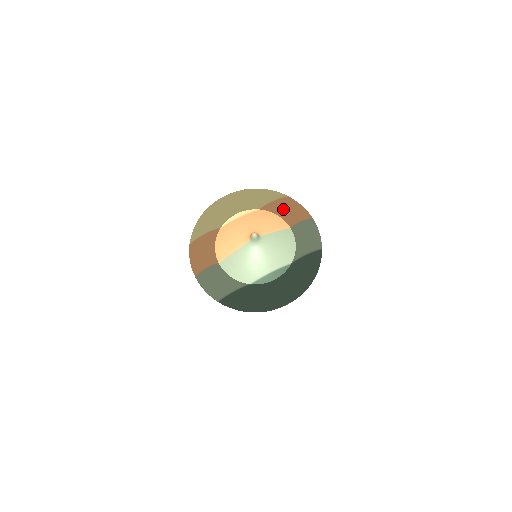
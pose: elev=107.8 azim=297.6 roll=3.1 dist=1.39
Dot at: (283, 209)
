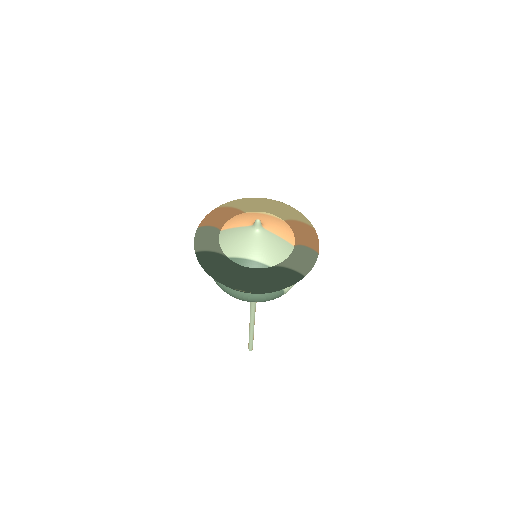
Dot at: (301, 230)
